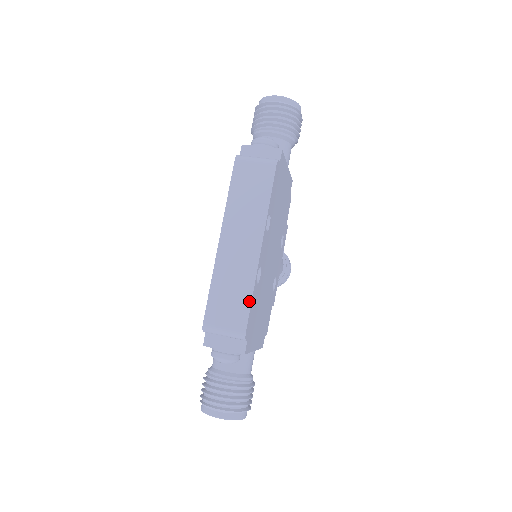
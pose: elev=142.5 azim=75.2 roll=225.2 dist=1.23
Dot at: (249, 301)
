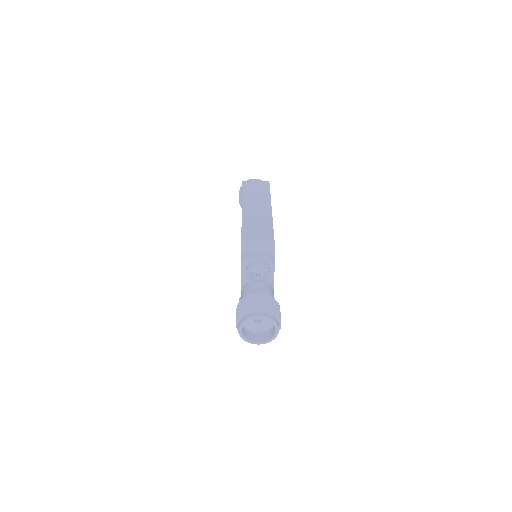
Dot at: (272, 229)
